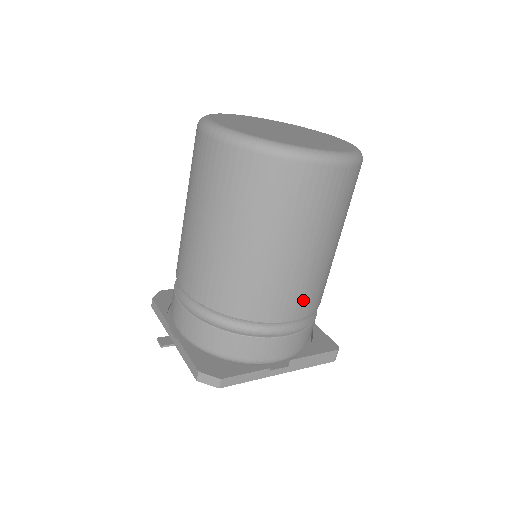
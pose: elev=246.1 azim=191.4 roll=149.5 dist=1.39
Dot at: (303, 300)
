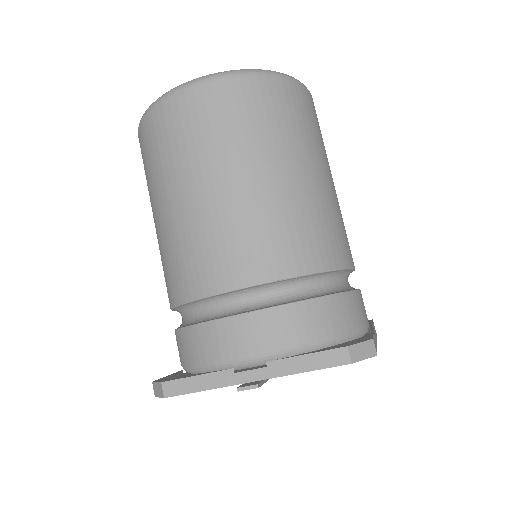
Dot at: occluded
